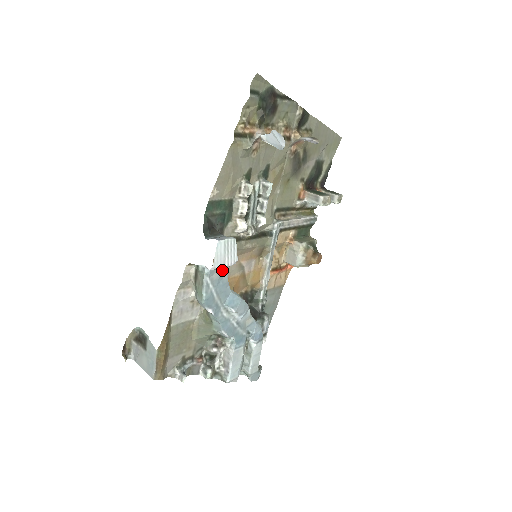
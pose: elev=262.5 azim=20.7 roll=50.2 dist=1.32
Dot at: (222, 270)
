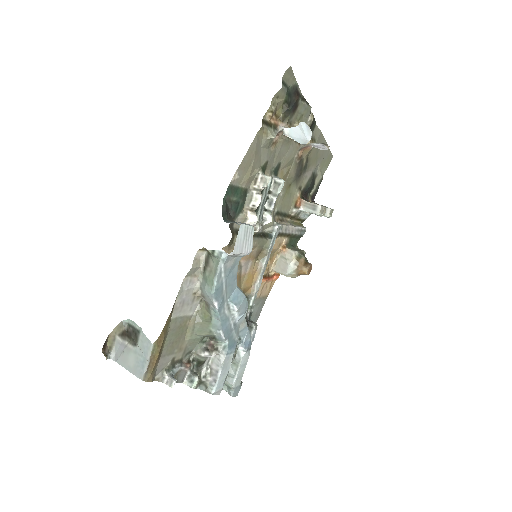
Dot at: (235, 259)
